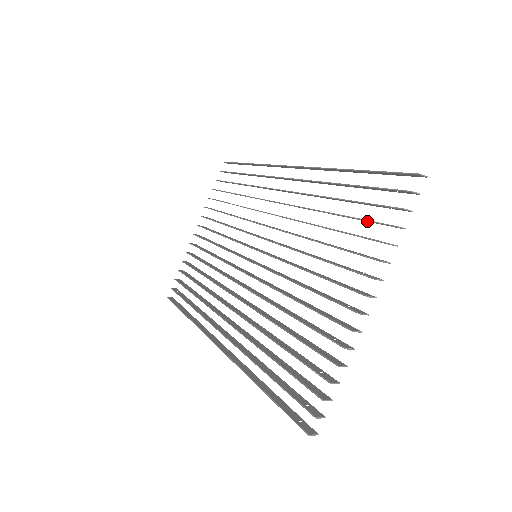
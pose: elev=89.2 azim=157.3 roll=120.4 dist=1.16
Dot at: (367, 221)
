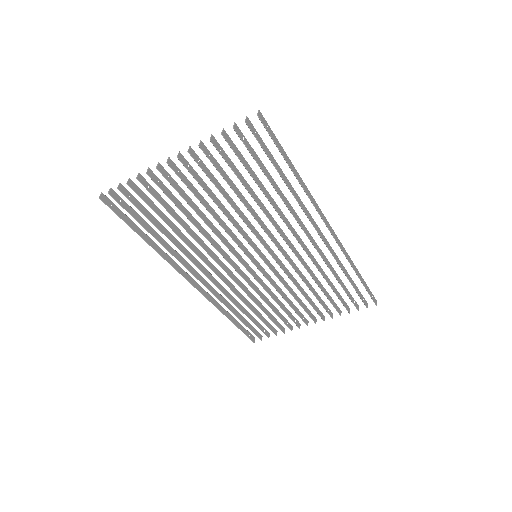
Dot at: (341, 300)
